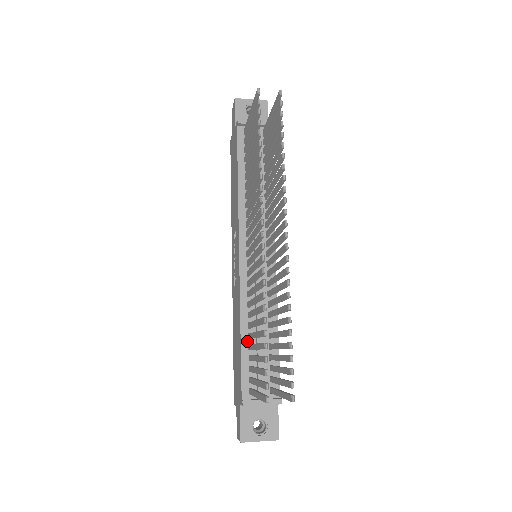
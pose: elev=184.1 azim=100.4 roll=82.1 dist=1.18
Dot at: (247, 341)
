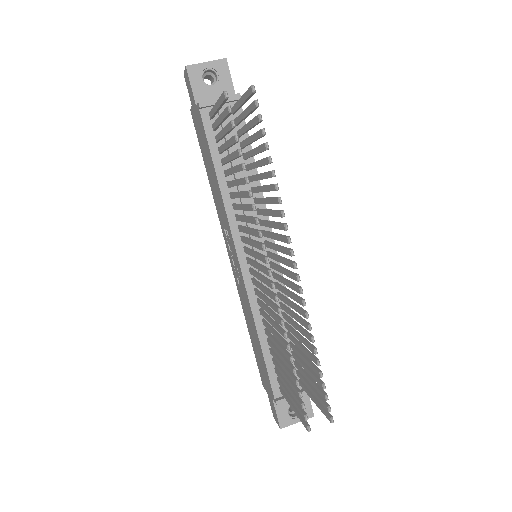
Dot at: (267, 346)
